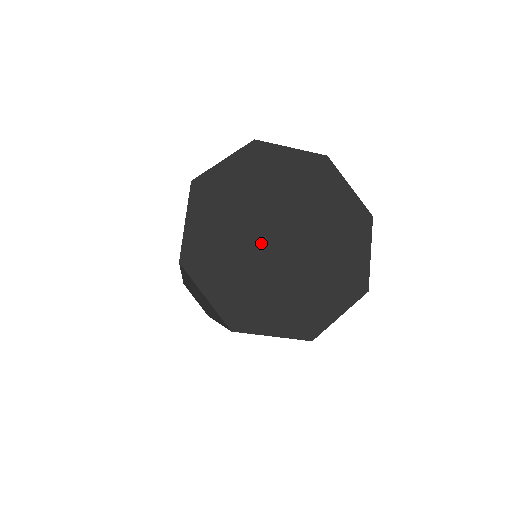
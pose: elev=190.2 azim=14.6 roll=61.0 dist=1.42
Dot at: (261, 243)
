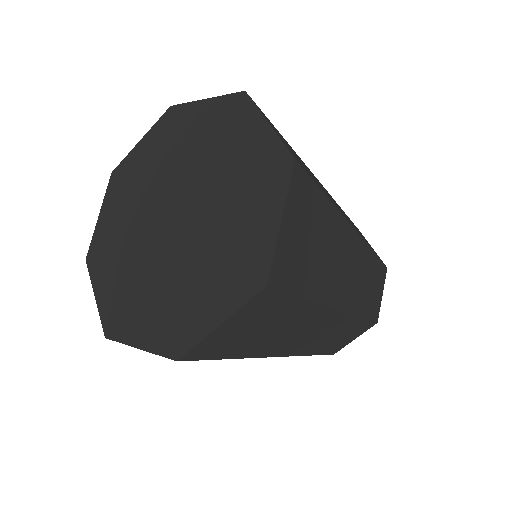
Dot at: (158, 245)
